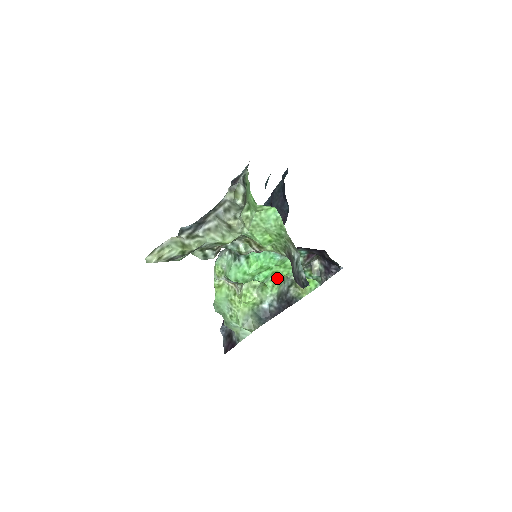
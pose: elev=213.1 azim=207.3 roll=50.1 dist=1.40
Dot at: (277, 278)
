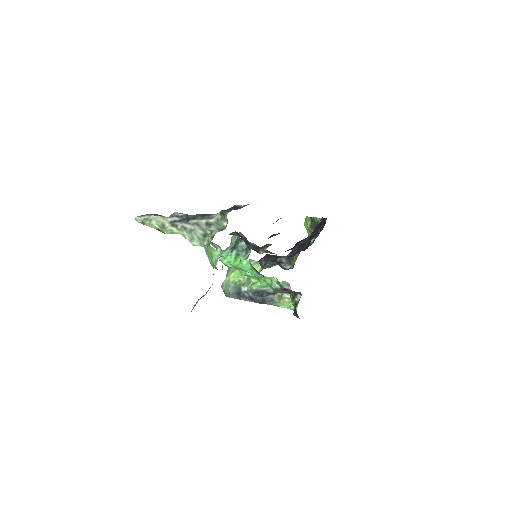
Dot at: occluded
